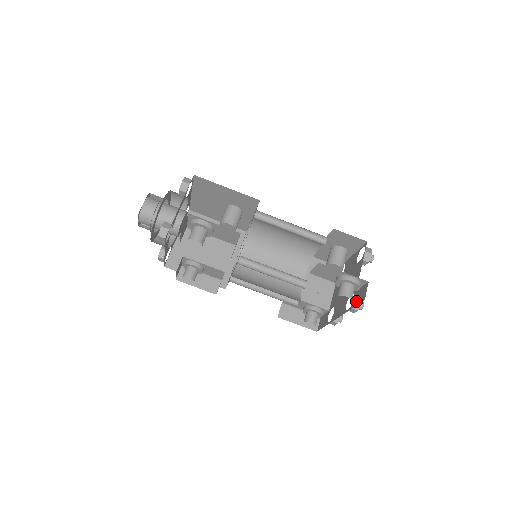
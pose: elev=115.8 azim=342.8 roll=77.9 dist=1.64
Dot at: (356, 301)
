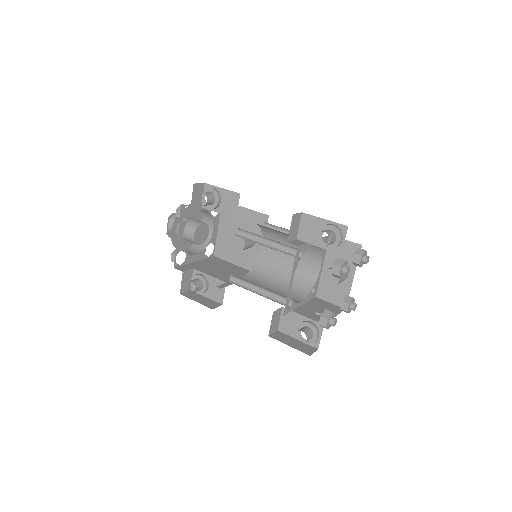
Dot at: occluded
